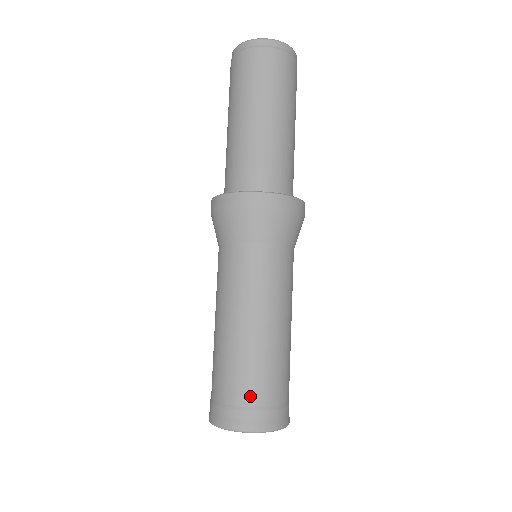
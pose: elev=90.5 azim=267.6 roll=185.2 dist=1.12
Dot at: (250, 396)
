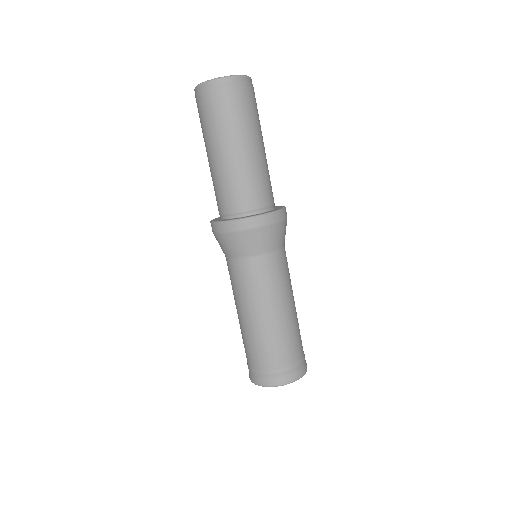
Dot at: (276, 363)
